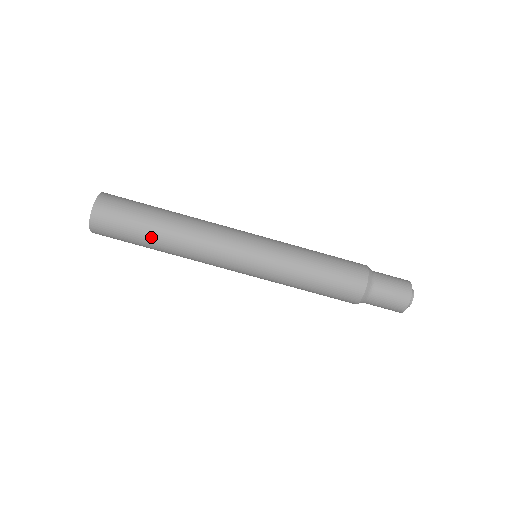
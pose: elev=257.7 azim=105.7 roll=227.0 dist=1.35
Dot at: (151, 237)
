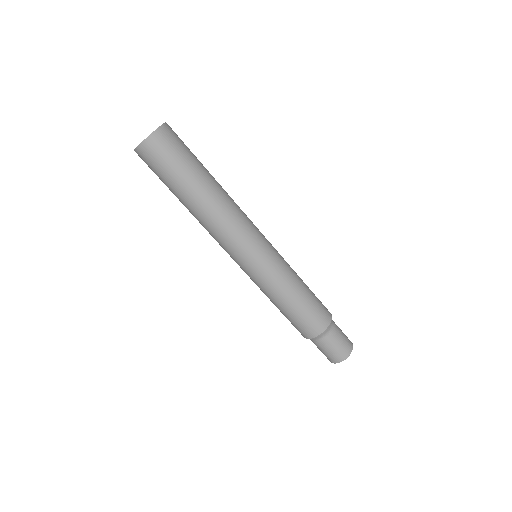
Dot at: (178, 196)
